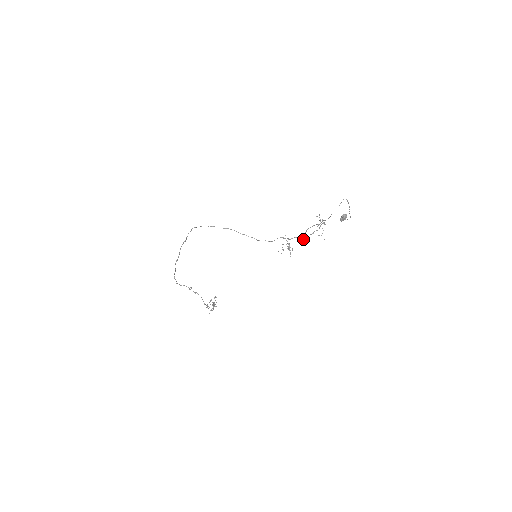
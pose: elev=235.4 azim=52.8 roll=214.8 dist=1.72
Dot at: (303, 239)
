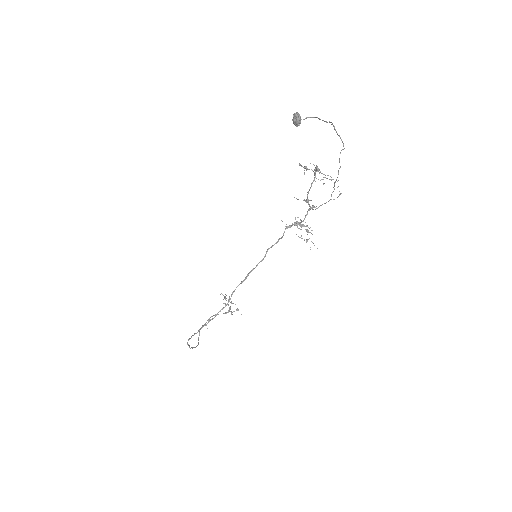
Dot at: (313, 207)
